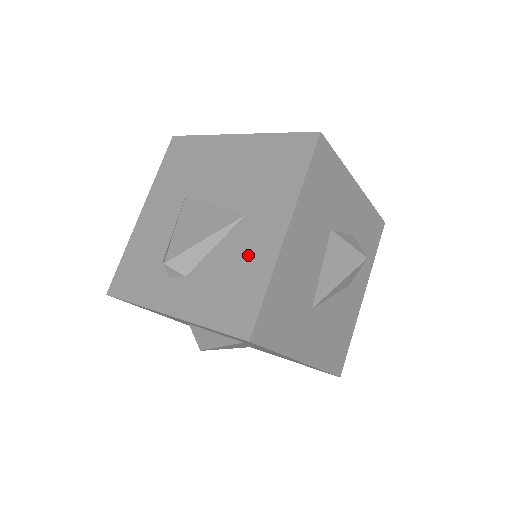
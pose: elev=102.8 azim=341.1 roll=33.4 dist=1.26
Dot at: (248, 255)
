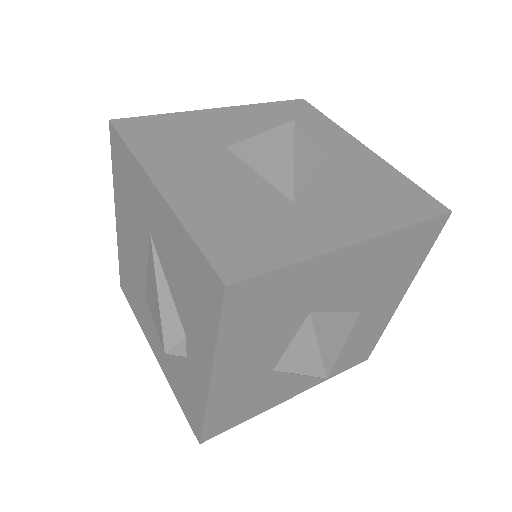
Dot at: (171, 247)
